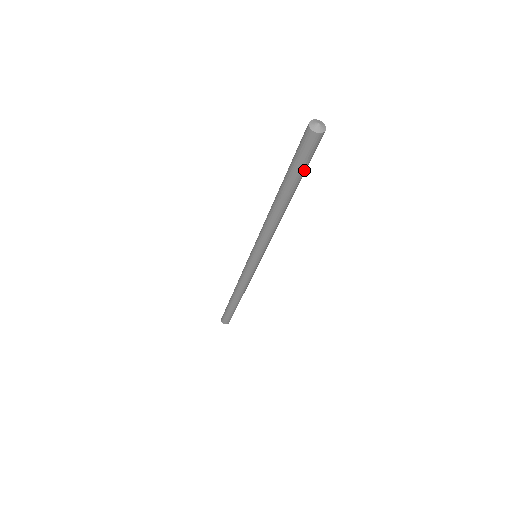
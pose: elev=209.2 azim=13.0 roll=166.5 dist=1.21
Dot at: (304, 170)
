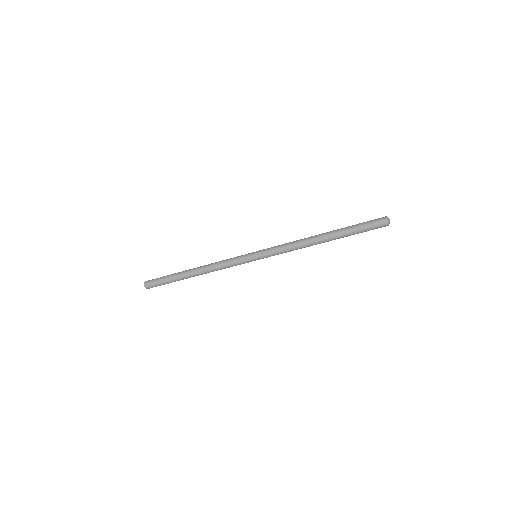
Dot at: (358, 233)
